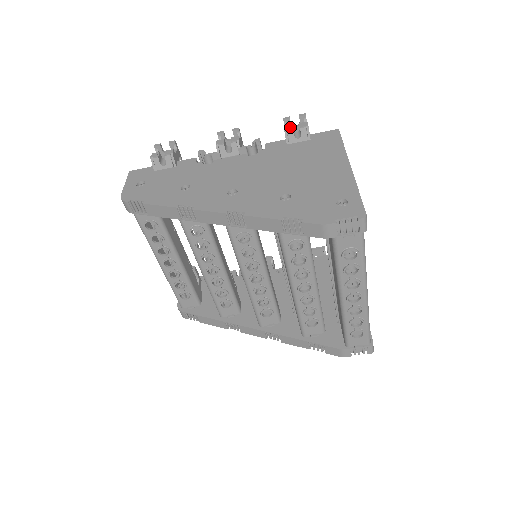
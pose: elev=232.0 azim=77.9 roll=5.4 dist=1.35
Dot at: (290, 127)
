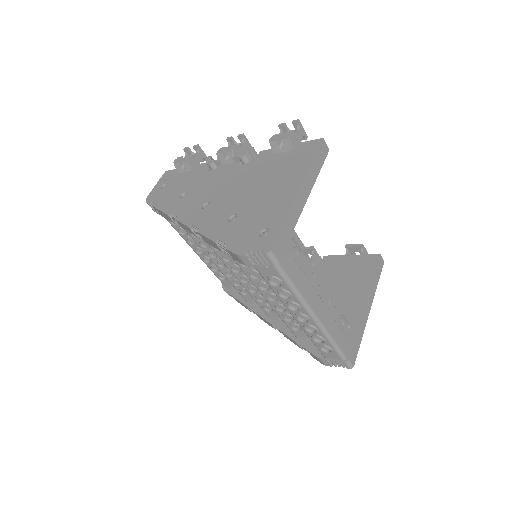
Dot at: (275, 137)
